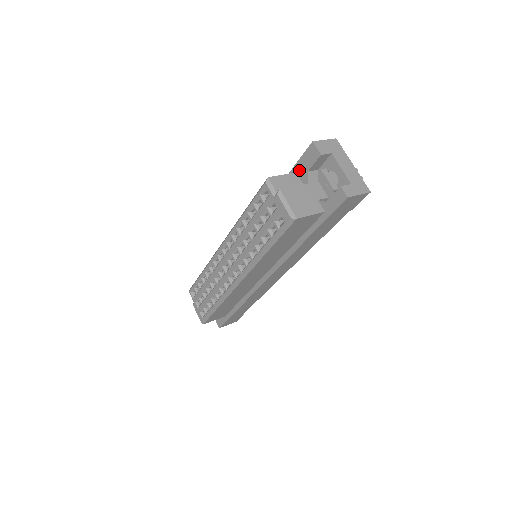
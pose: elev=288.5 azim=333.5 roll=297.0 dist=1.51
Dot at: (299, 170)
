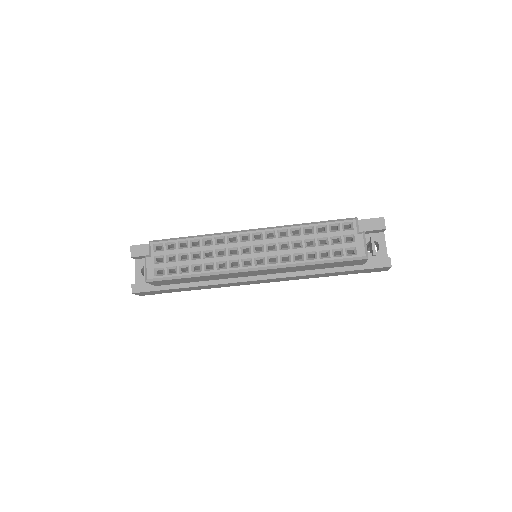
Dot at: (359, 225)
